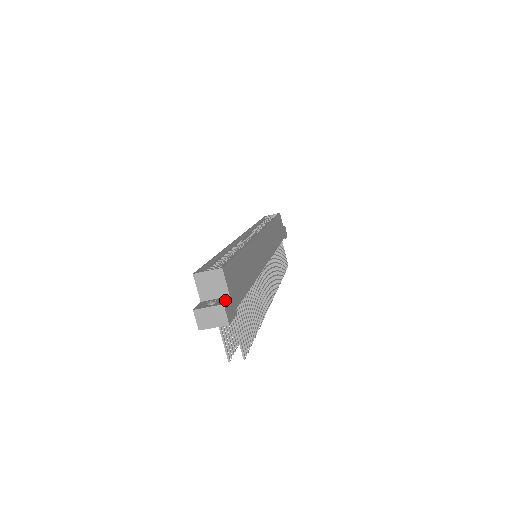
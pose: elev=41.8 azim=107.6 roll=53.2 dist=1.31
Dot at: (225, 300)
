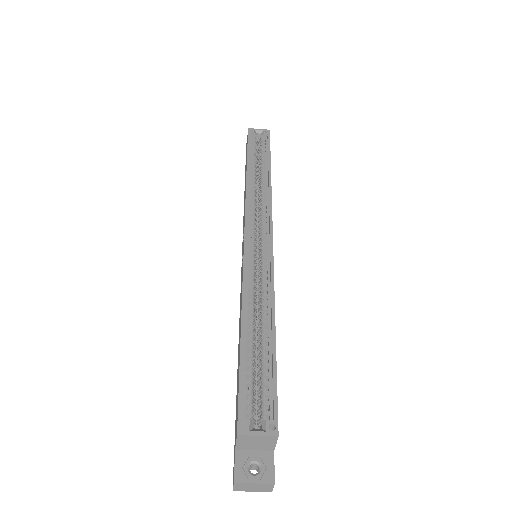
Dot at: (272, 468)
